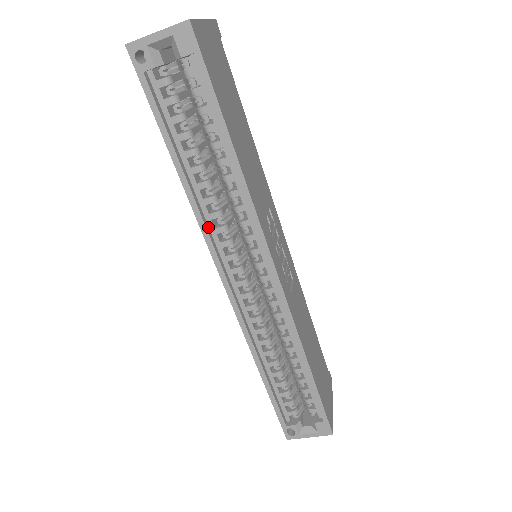
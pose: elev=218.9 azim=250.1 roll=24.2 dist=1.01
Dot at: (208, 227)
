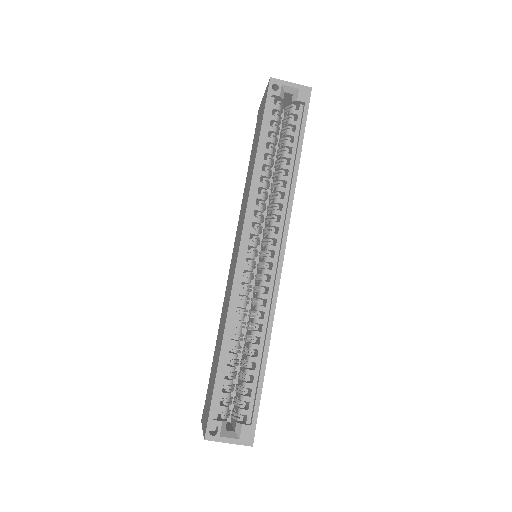
Dot at: (252, 202)
